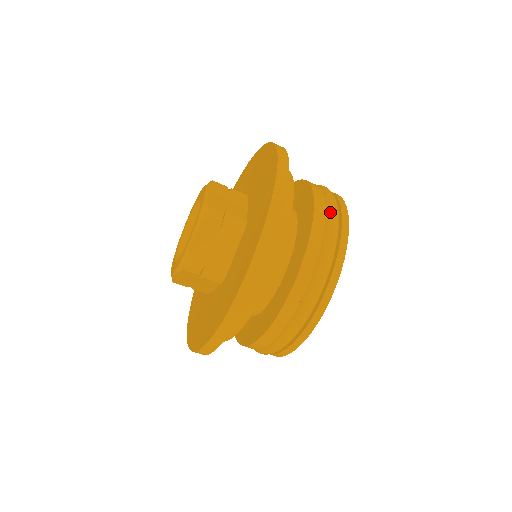
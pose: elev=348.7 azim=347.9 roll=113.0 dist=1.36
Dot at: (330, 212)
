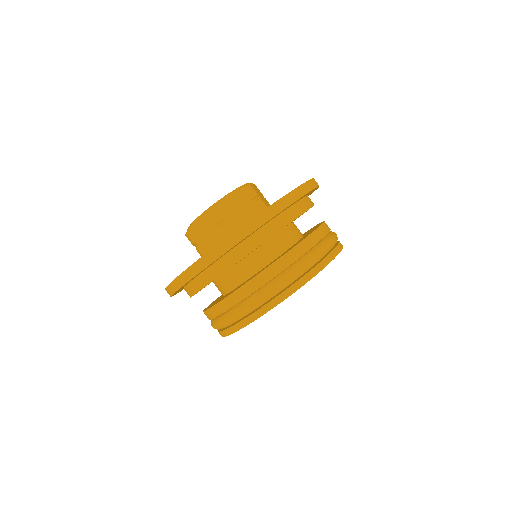
Dot at: (284, 275)
